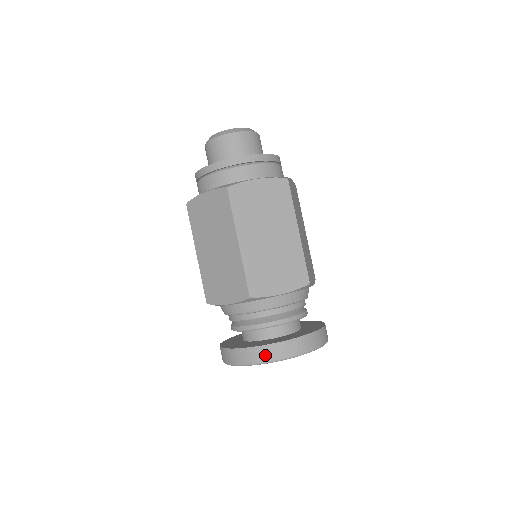
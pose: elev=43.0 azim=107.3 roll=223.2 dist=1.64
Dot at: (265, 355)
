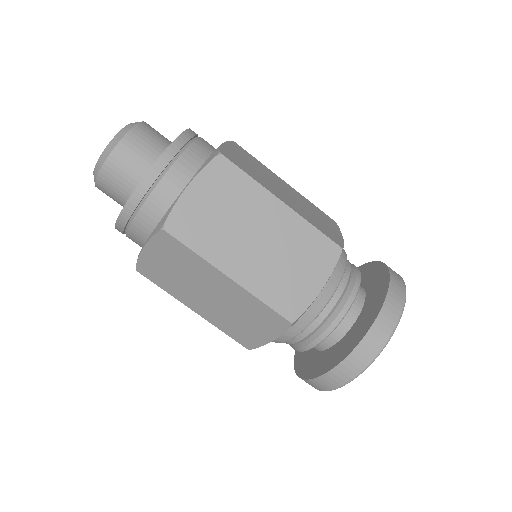
Dot at: occluded
